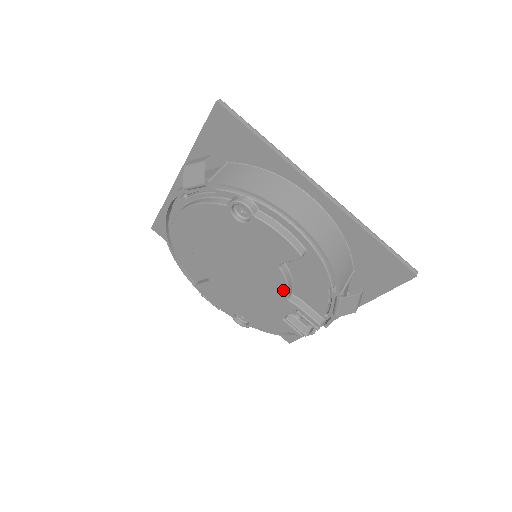
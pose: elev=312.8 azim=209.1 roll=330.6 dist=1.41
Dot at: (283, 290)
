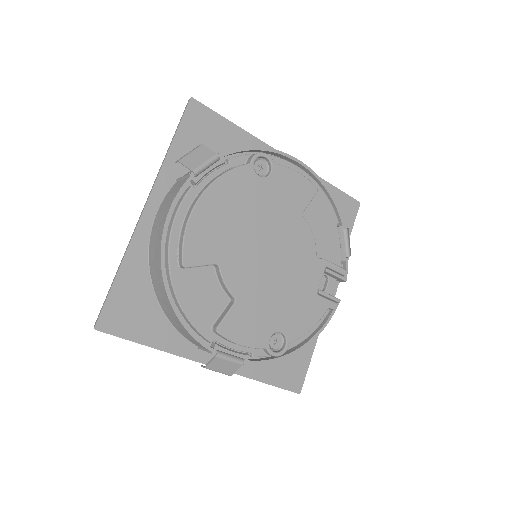
Dot at: (311, 246)
